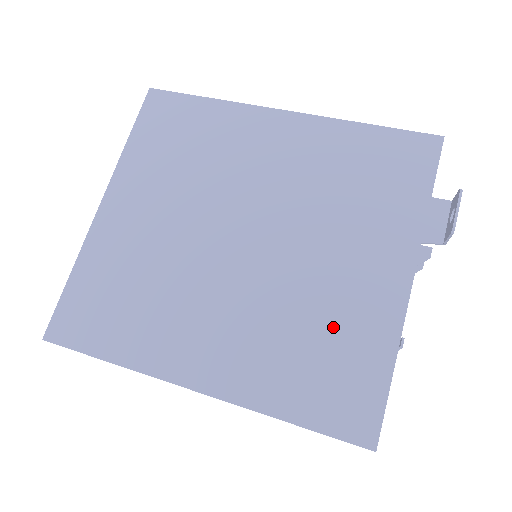
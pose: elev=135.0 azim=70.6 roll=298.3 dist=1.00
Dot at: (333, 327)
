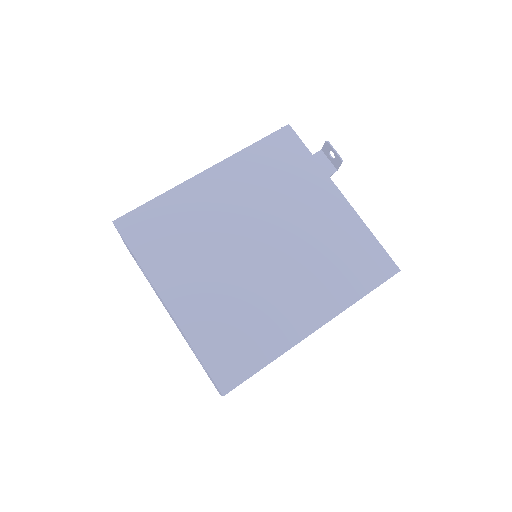
Dot at: (337, 243)
